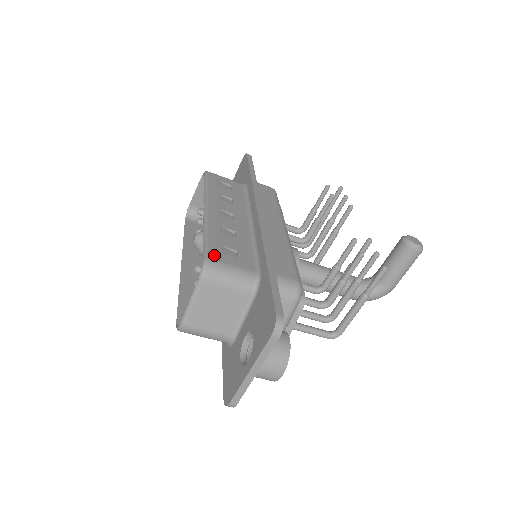
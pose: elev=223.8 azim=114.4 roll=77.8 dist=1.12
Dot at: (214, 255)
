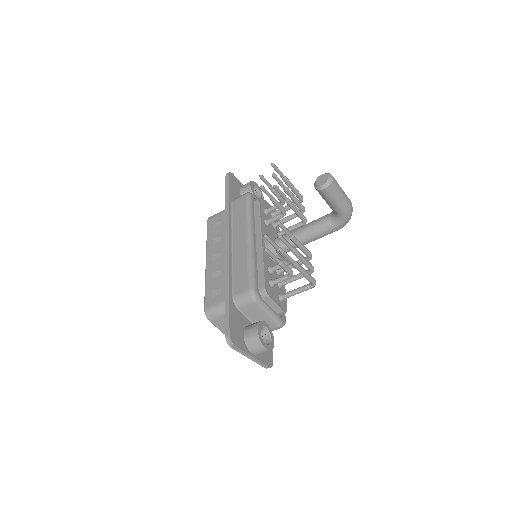
Dot at: (208, 303)
